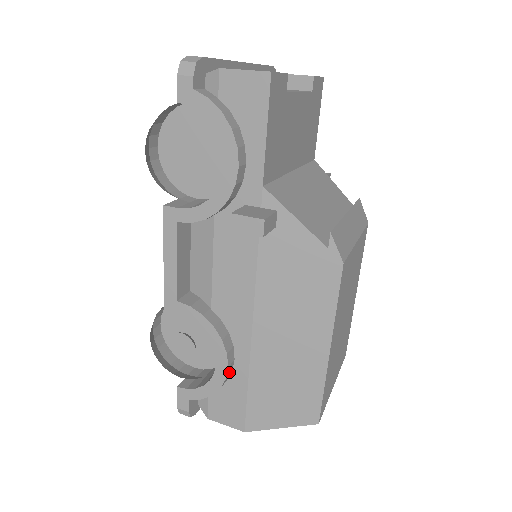
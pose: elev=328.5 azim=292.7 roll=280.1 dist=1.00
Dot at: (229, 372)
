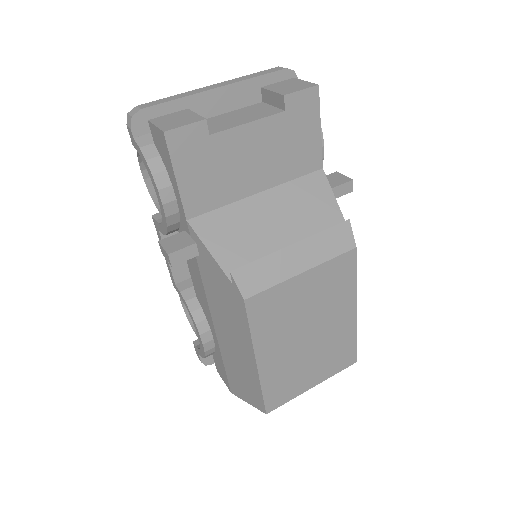
Dot at: (209, 347)
